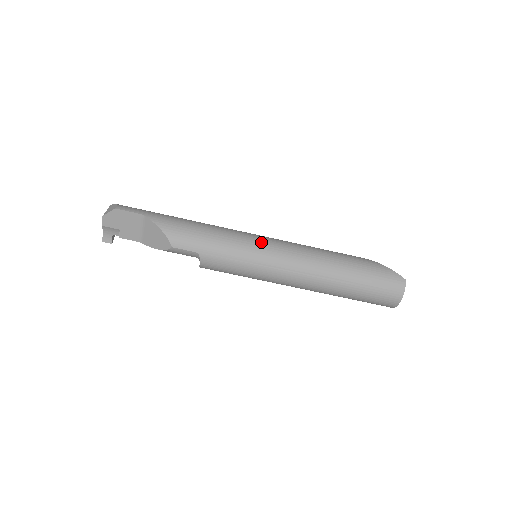
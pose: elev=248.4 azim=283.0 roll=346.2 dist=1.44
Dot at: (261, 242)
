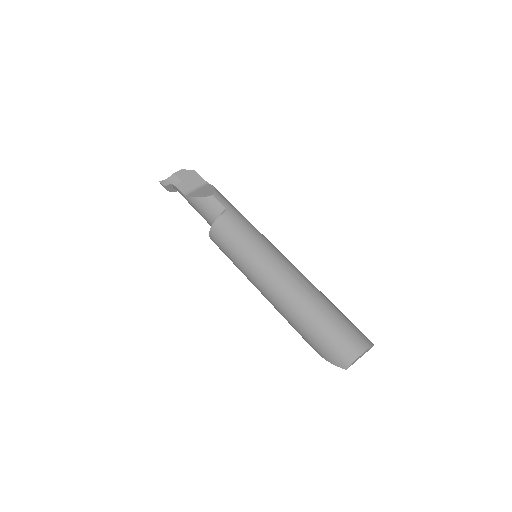
Dot at: occluded
